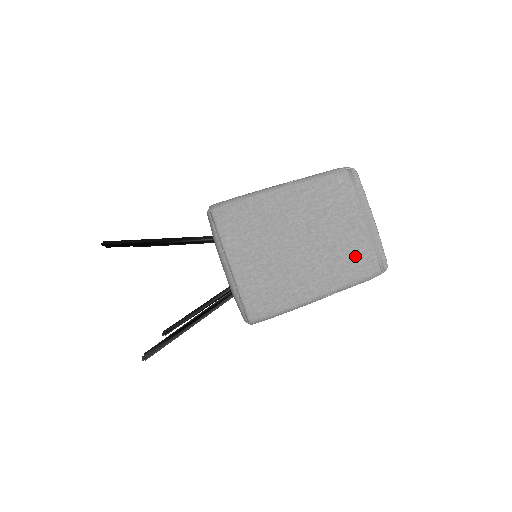
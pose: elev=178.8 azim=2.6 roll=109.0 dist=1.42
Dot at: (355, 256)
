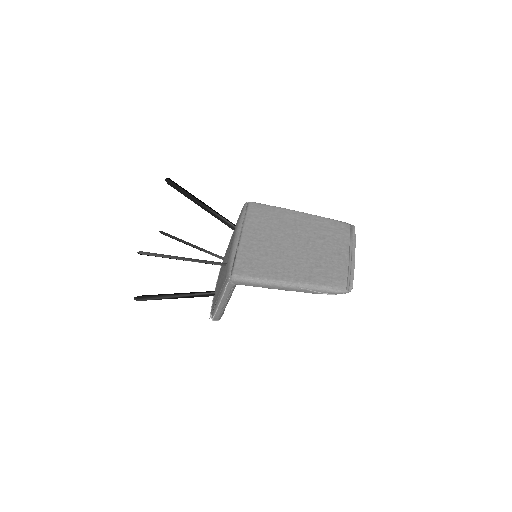
Dot at: (332, 271)
